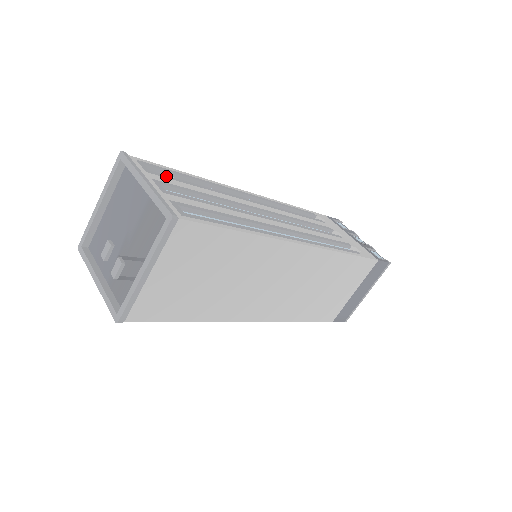
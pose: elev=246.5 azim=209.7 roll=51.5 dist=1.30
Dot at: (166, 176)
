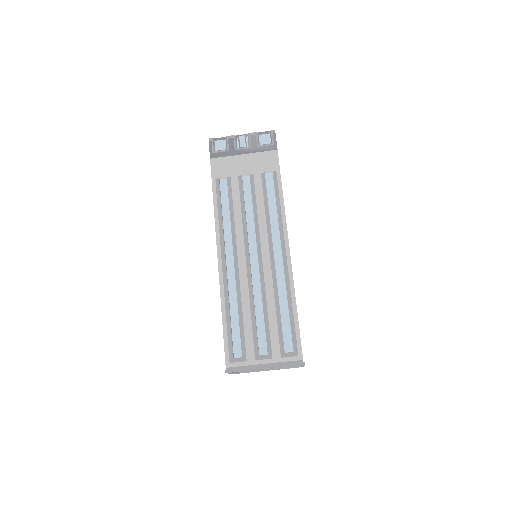
Dot at: (242, 344)
